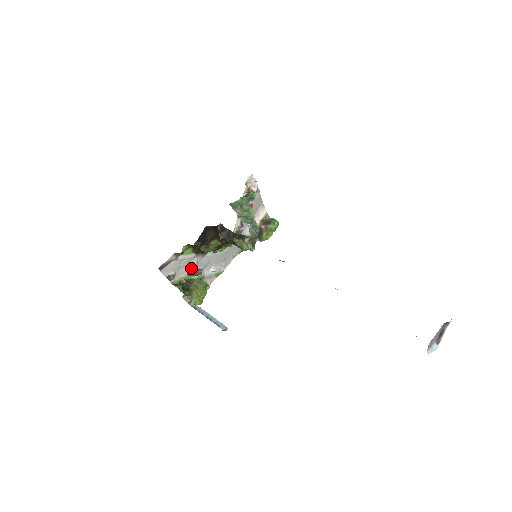
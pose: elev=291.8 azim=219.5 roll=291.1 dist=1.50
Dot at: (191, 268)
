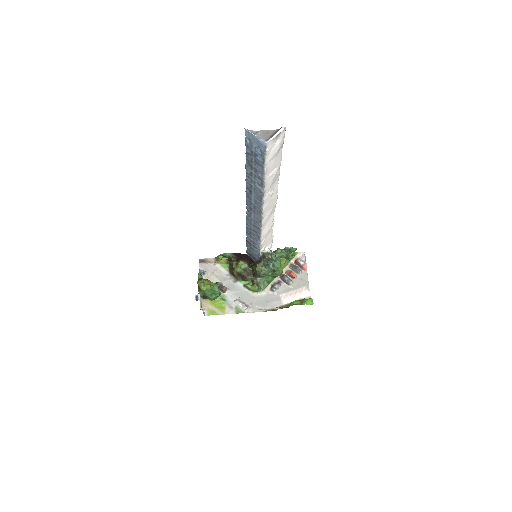
Dot at: (220, 282)
